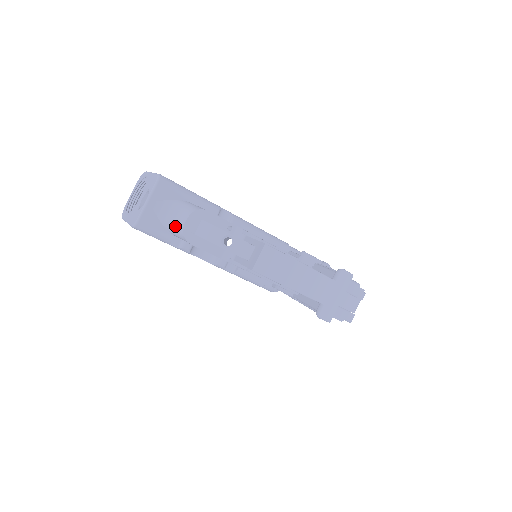
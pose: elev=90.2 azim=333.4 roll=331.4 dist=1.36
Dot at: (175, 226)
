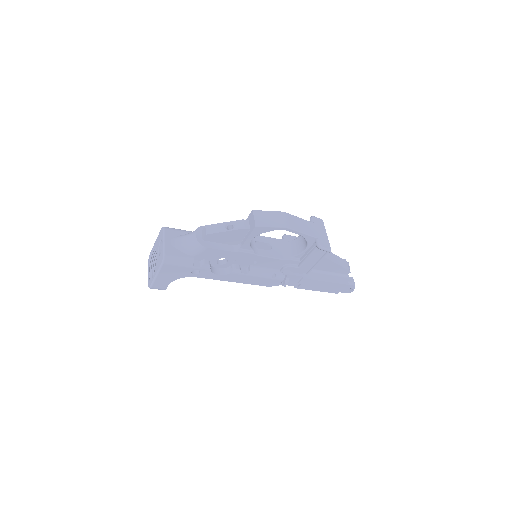
Dot at: (191, 245)
